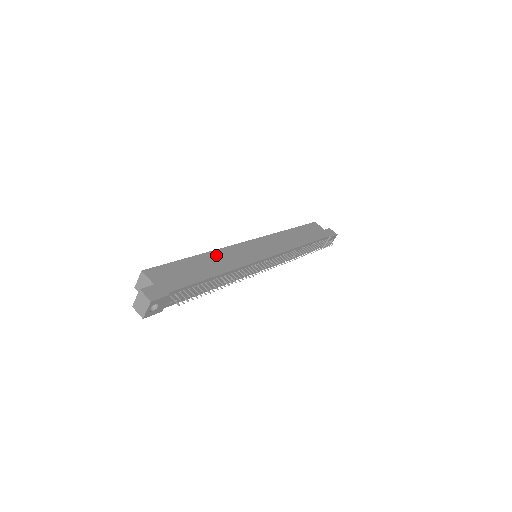
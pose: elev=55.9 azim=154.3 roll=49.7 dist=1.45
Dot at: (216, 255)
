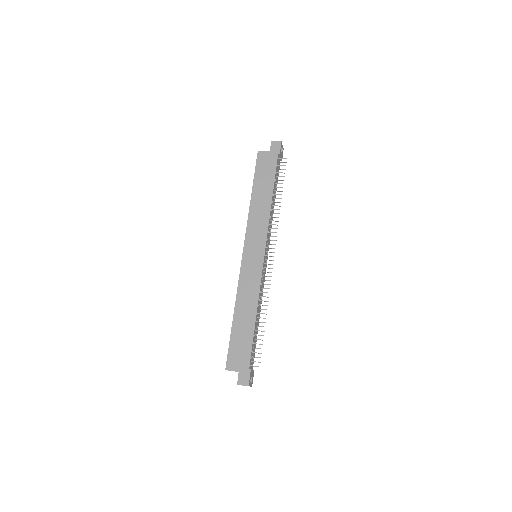
Dot at: (240, 301)
